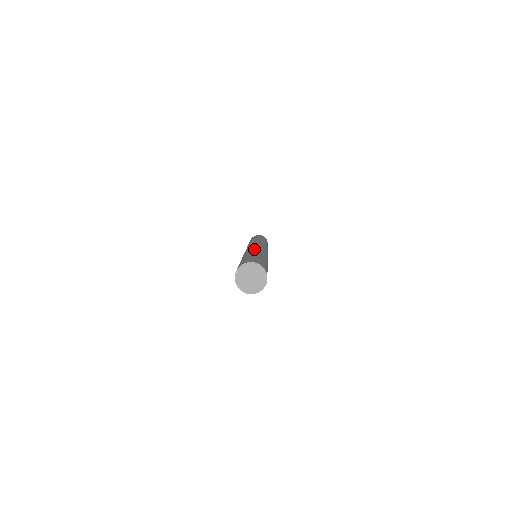
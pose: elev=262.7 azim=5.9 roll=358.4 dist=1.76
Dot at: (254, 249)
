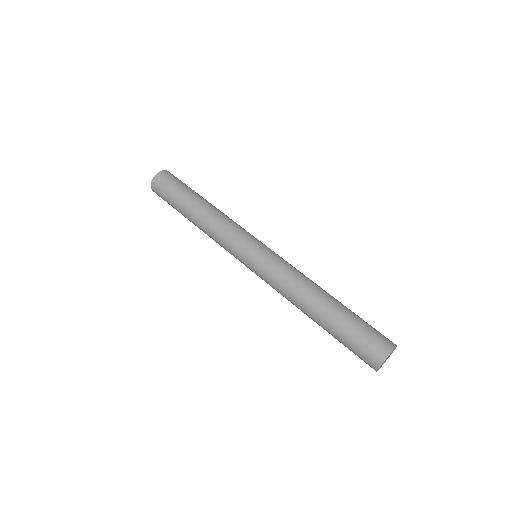
Dot at: (299, 284)
